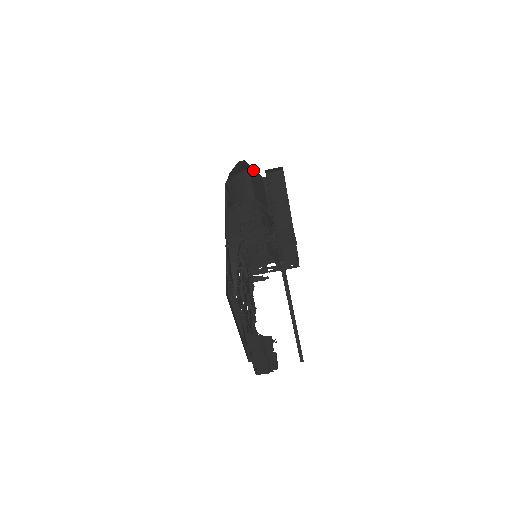
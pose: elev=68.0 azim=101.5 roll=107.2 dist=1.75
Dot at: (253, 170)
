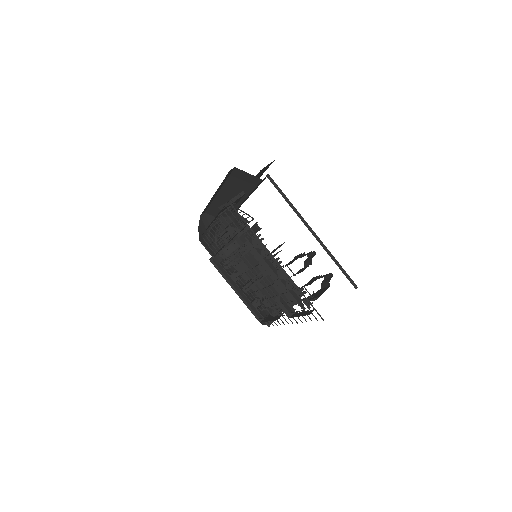
Dot at: (216, 223)
